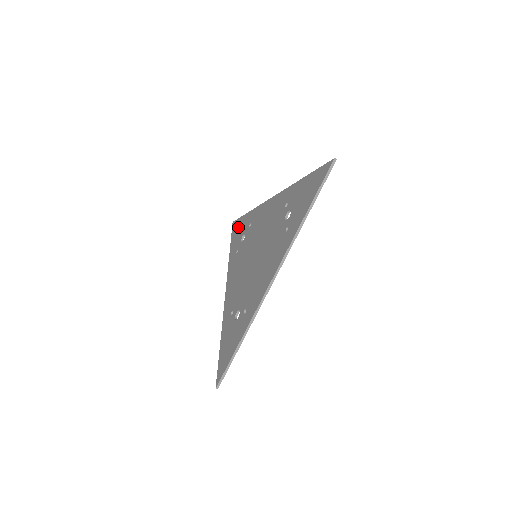
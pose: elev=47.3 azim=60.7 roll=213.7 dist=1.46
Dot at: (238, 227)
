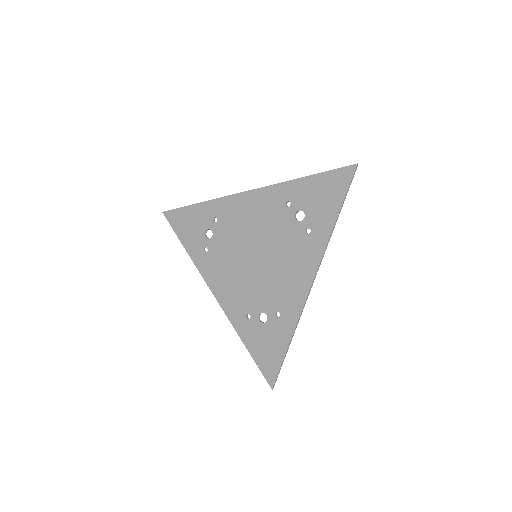
Dot at: (185, 220)
